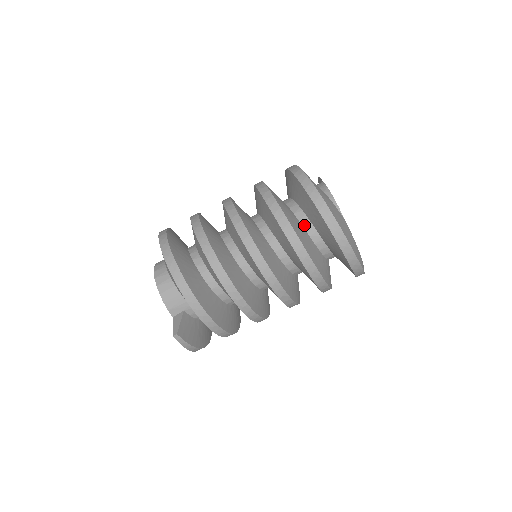
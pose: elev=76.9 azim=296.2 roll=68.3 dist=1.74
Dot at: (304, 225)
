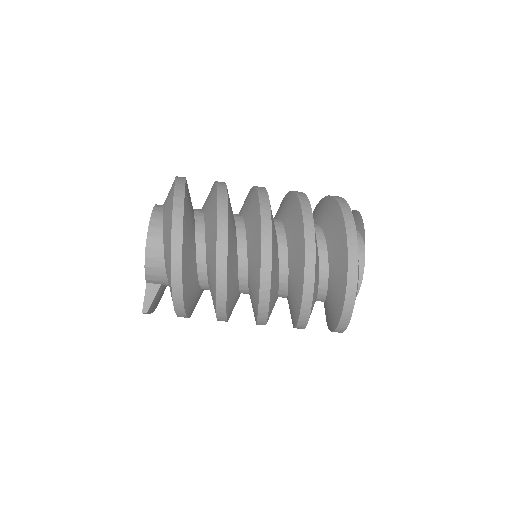
Dot at: (320, 285)
